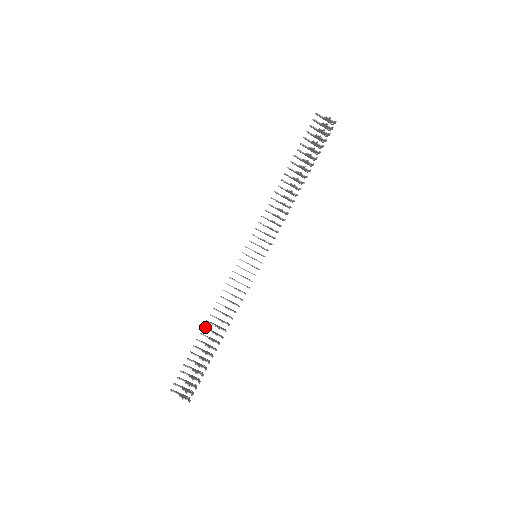
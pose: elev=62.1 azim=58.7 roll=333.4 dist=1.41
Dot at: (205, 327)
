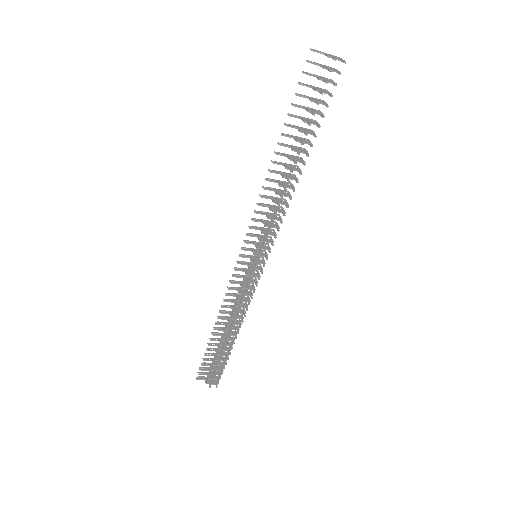
Dot at: (215, 327)
